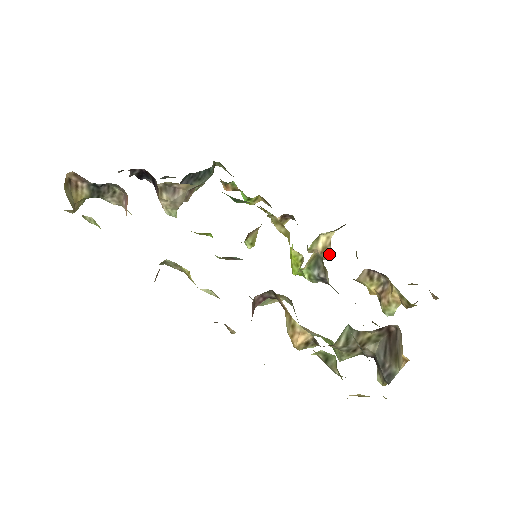
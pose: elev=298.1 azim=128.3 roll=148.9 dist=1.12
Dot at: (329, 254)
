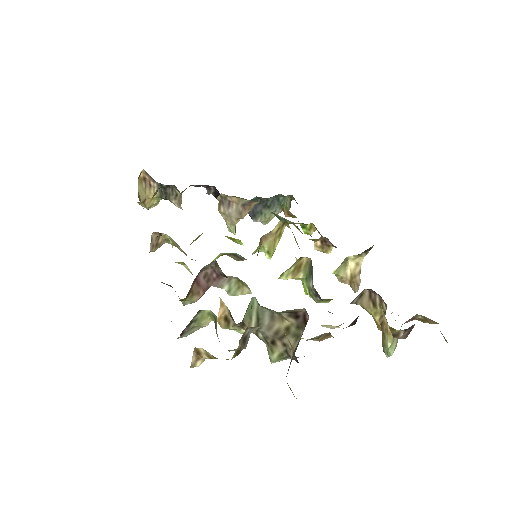
Dot at: (359, 285)
